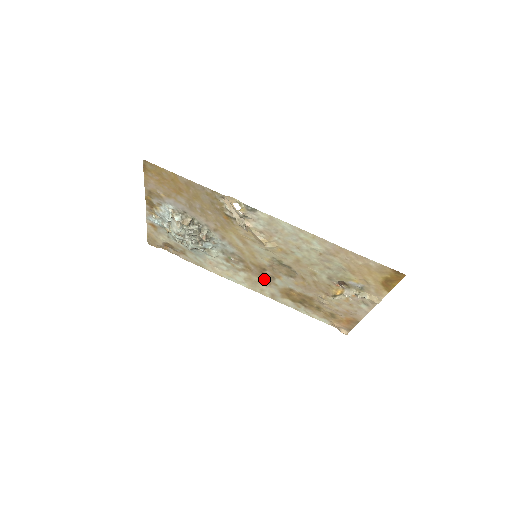
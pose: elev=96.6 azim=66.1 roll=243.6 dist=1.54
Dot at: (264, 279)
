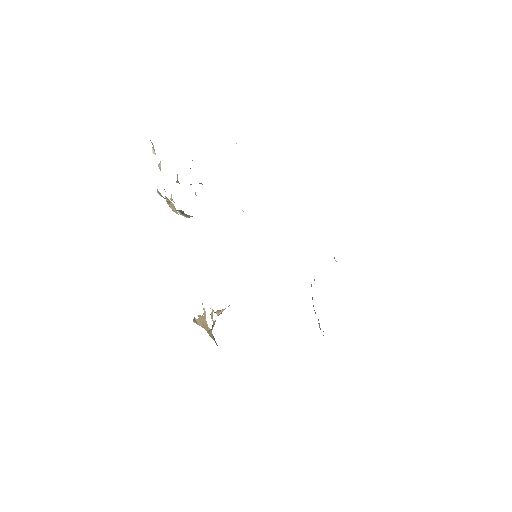
Dot at: occluded
